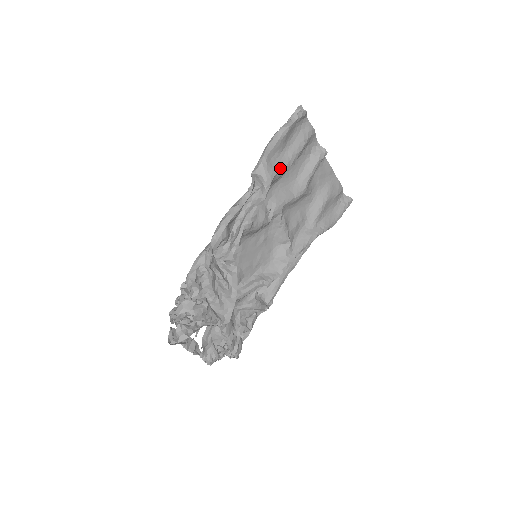
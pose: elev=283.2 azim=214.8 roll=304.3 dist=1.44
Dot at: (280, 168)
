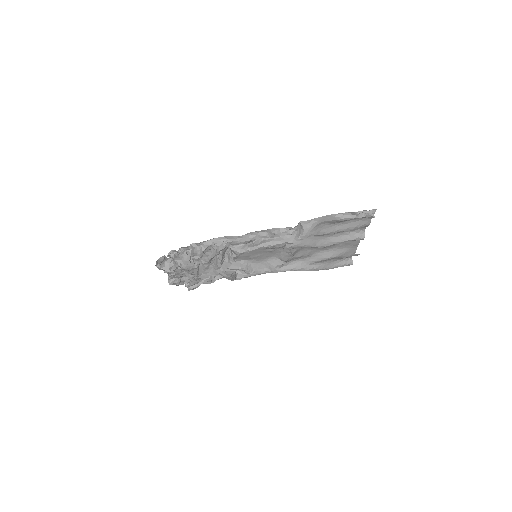
Dot at: (321, 232)
